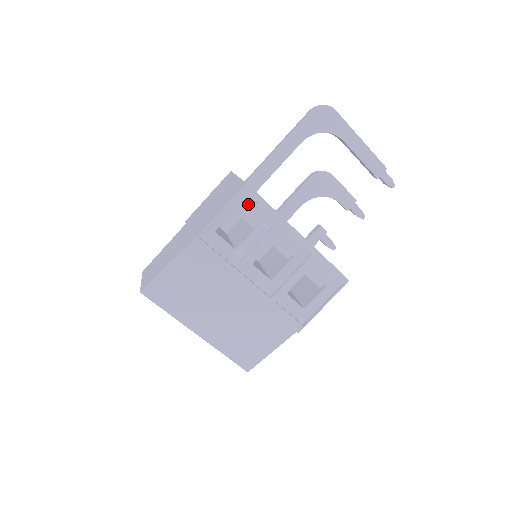
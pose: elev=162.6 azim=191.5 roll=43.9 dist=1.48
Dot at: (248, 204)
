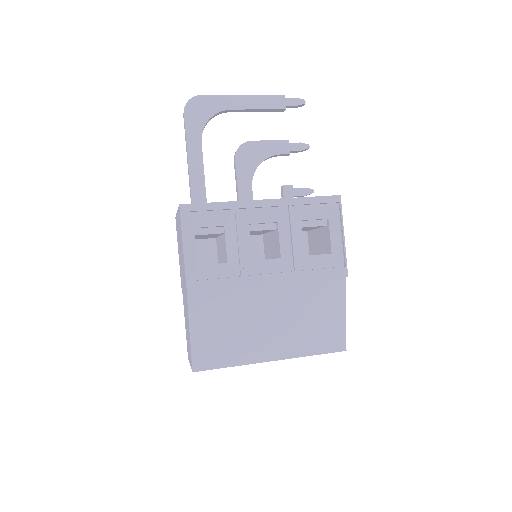
Dot at: (199, 219)
